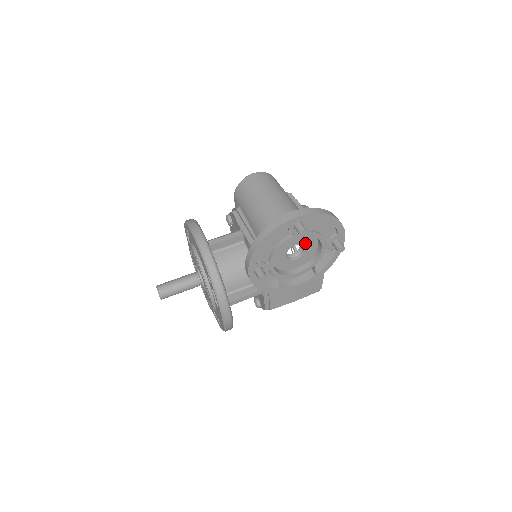
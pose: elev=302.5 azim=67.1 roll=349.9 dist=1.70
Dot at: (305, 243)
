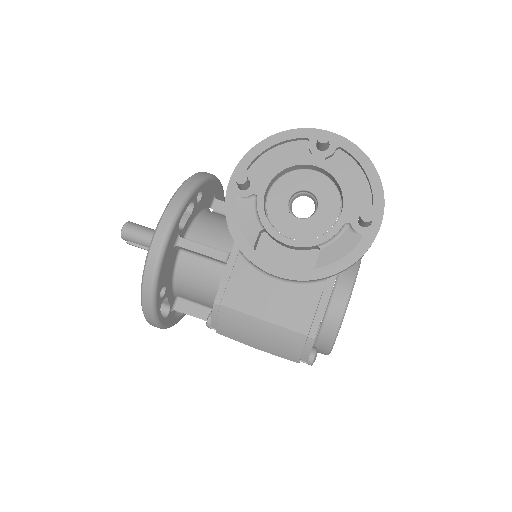
Dot at: (322, 198)
